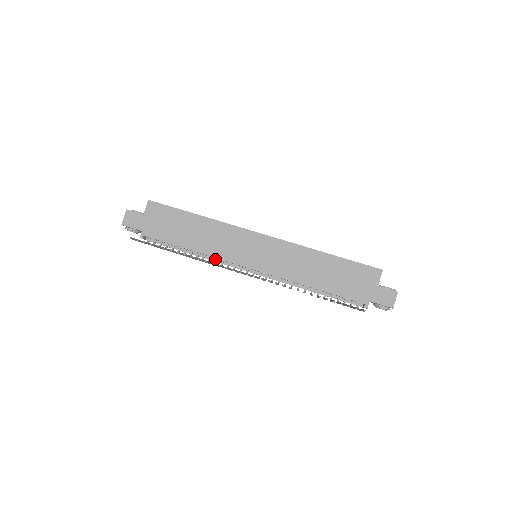
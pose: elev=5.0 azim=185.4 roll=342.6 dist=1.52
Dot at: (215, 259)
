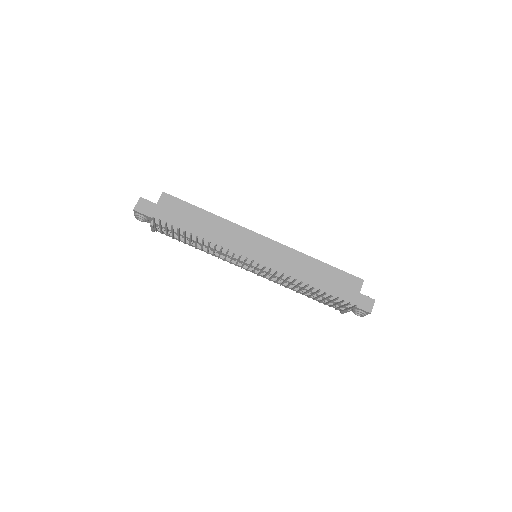
Dot at: (218, 254)
